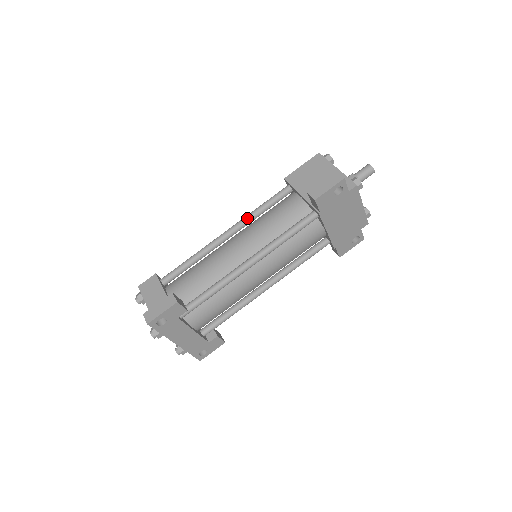
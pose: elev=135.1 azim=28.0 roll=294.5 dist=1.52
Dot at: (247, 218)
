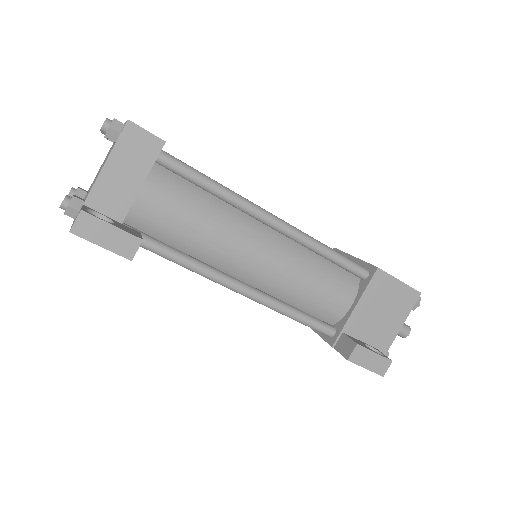
Dot at: (307, 243)
